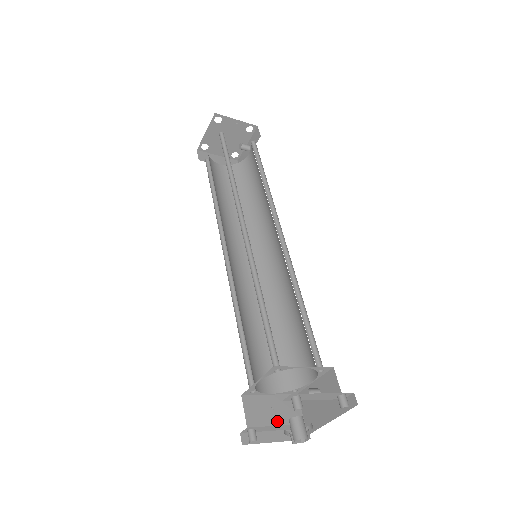
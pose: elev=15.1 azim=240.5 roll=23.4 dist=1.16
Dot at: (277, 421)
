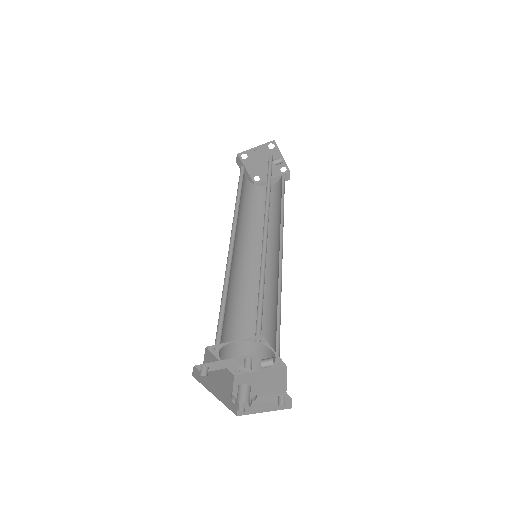
Dot at: (259, 393)
